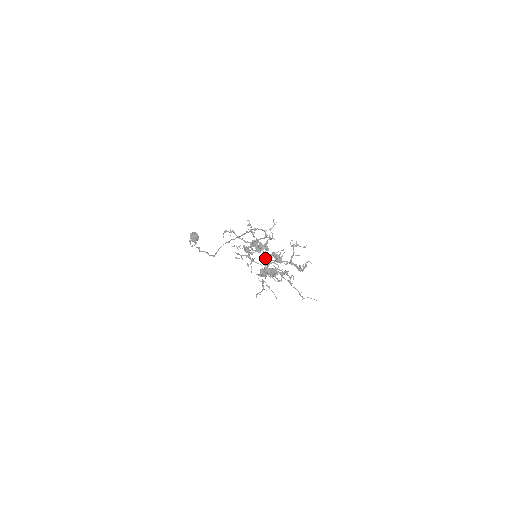
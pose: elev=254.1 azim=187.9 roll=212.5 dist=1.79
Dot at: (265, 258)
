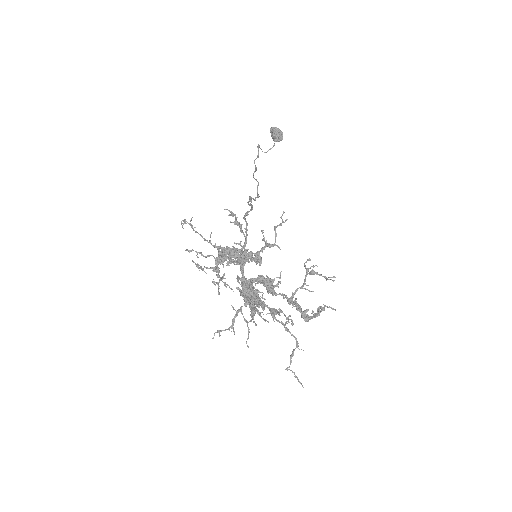
Dot at: occluded
